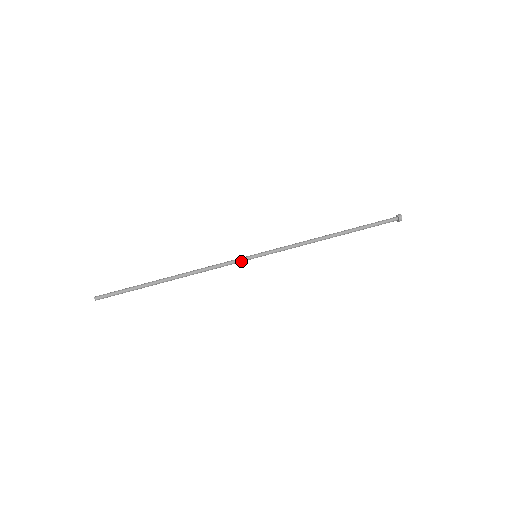
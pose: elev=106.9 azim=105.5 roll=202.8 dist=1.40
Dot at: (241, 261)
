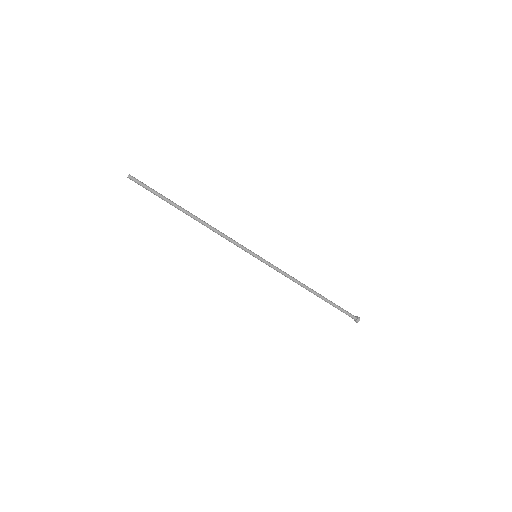
Dot at: (244, 250)
